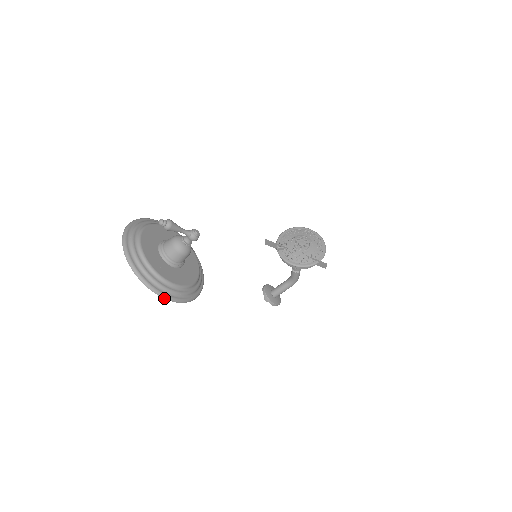
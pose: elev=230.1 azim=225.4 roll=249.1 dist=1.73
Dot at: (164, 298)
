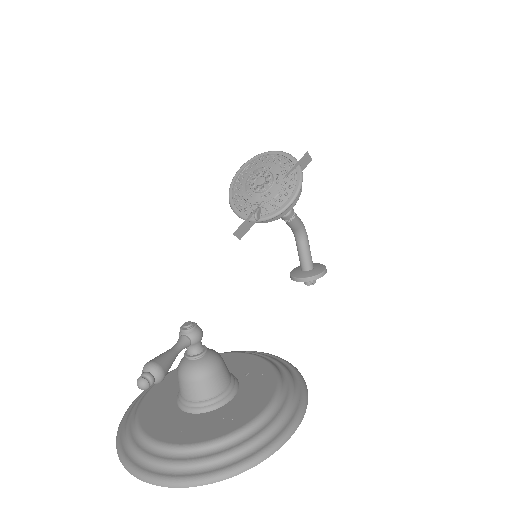
Dot at: (293, 432)
